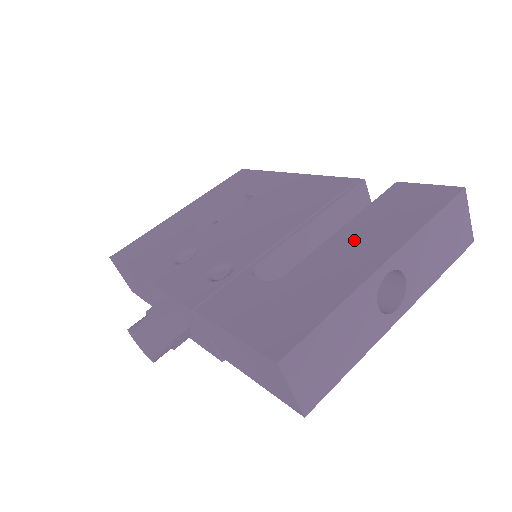
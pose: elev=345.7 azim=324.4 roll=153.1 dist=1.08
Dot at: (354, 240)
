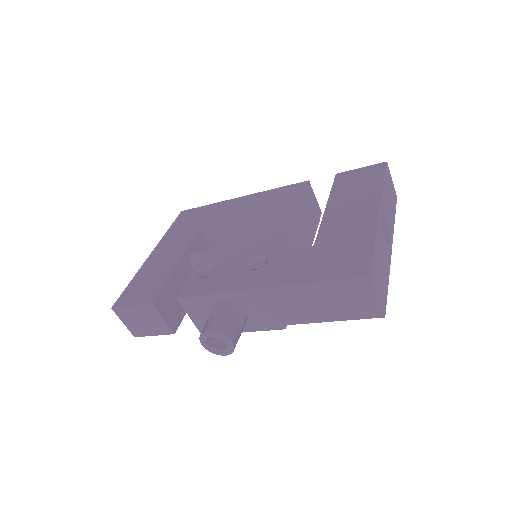
Dot at: (344, 208)
